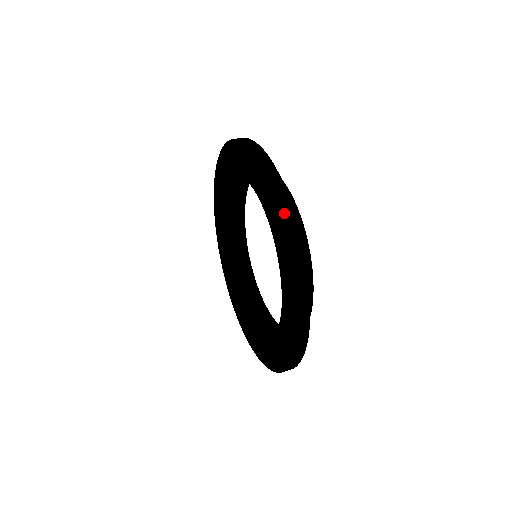
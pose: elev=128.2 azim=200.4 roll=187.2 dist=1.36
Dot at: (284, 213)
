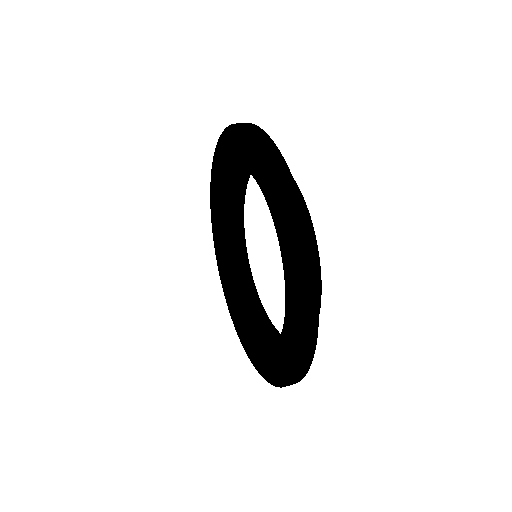
Dot at: (308, 307)
